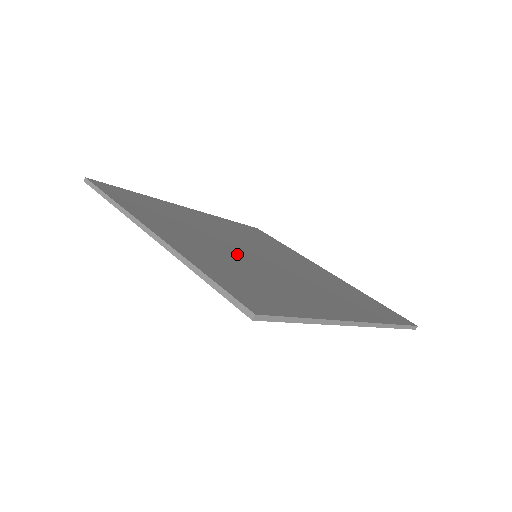
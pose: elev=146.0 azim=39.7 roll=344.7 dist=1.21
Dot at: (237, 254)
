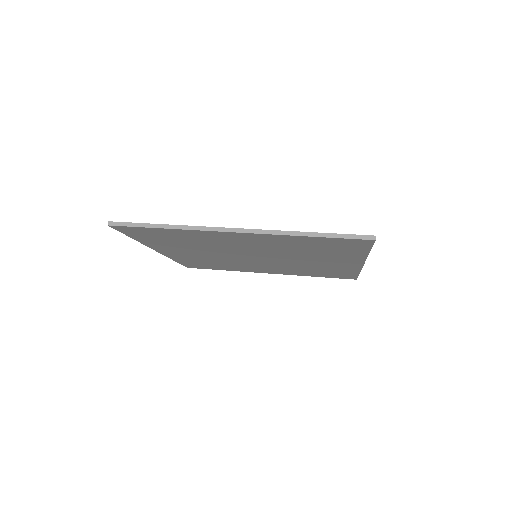
Dot at: occluded
